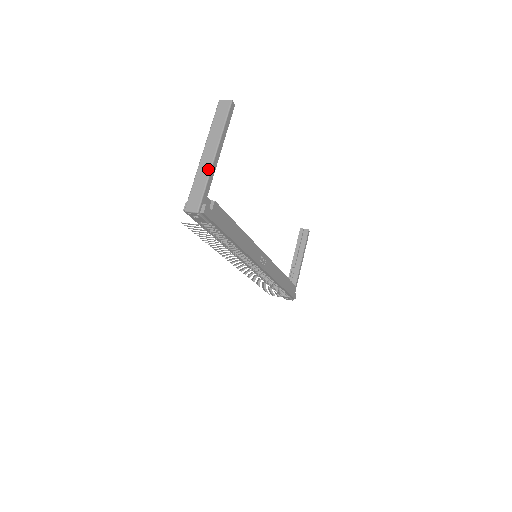
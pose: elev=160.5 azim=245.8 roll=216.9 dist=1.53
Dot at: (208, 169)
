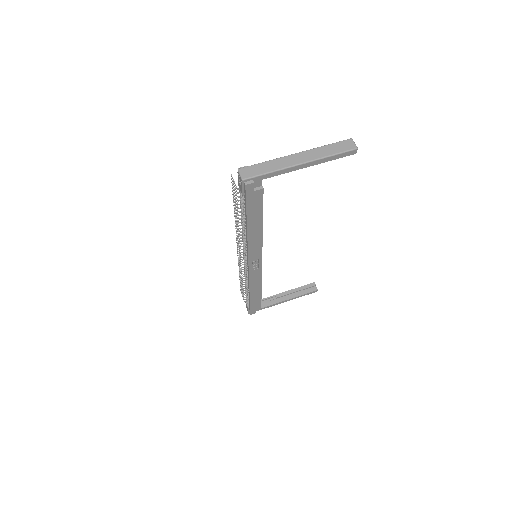
Dot at: (285, 166)
